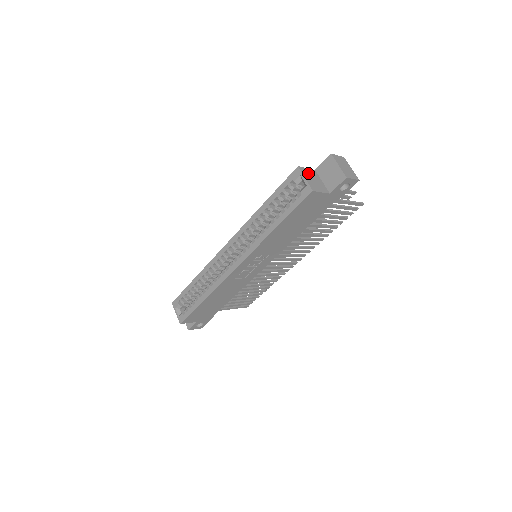
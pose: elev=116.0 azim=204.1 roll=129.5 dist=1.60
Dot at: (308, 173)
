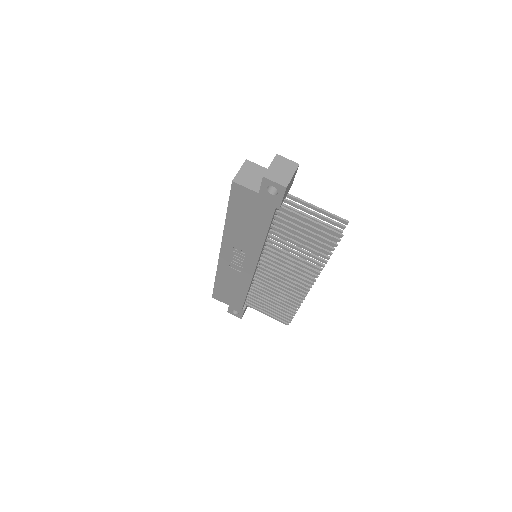
Dot at: (253, 168)
